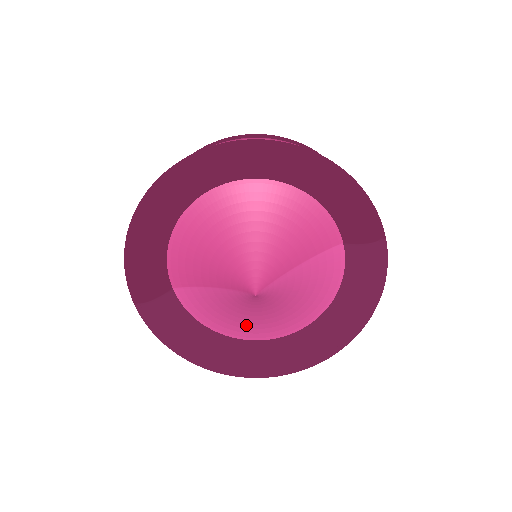
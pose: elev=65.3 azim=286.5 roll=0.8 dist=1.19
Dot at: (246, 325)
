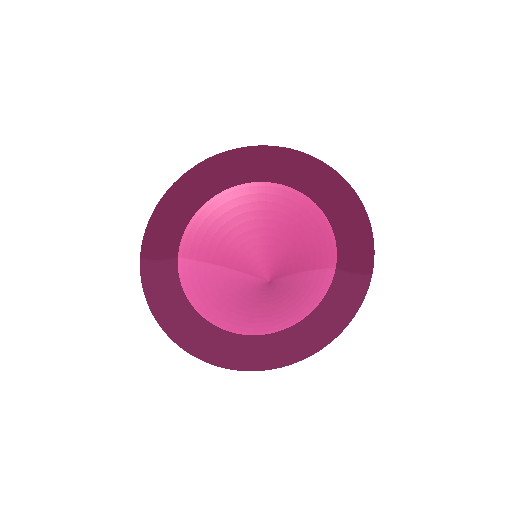
Dot at: (230, 313)
